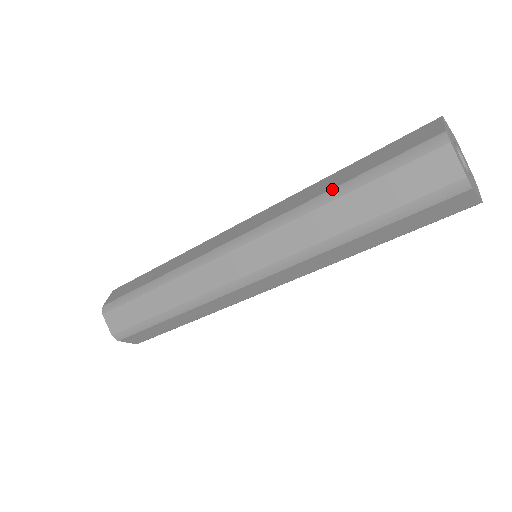
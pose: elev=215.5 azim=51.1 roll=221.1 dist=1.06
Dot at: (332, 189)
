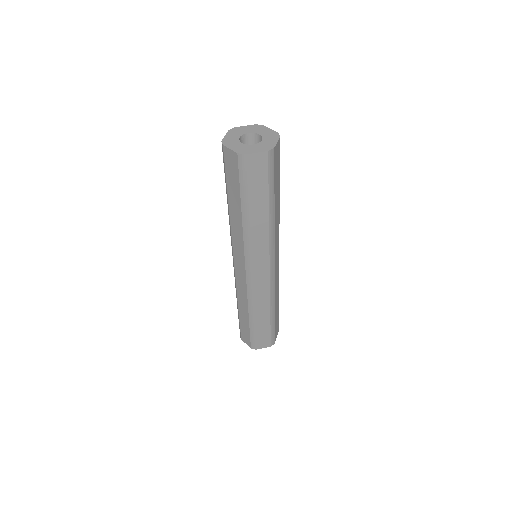
Dot at: occluded
